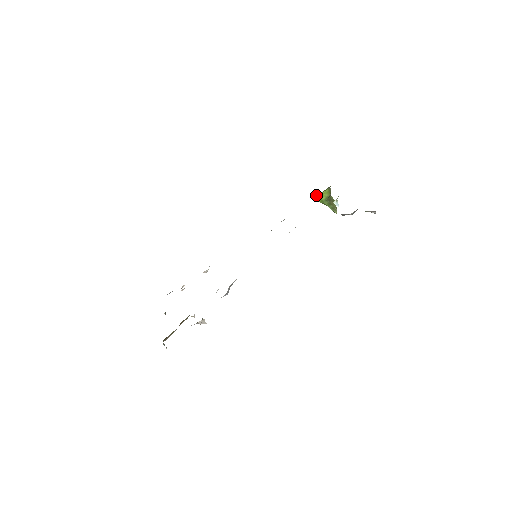
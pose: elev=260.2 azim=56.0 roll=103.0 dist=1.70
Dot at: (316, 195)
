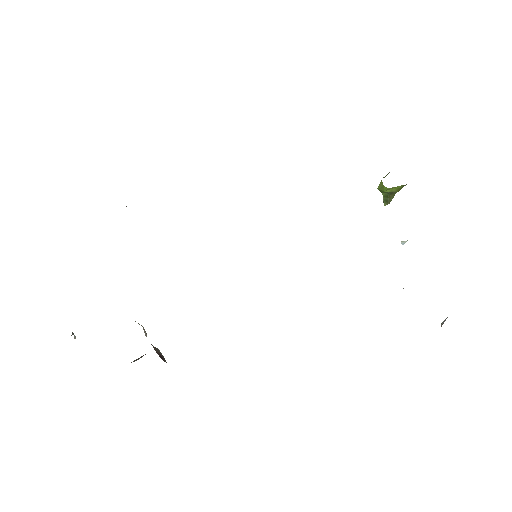
Dot at: occluded
